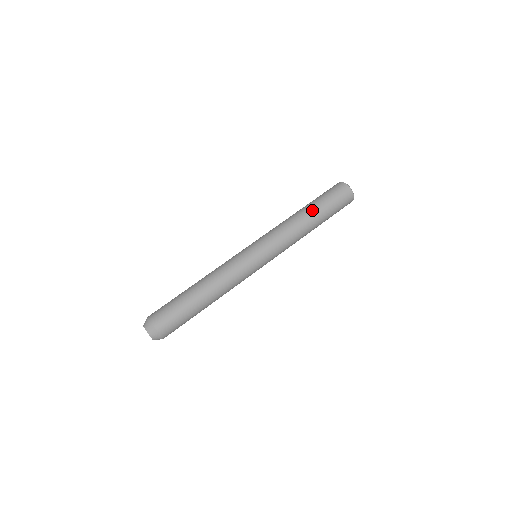
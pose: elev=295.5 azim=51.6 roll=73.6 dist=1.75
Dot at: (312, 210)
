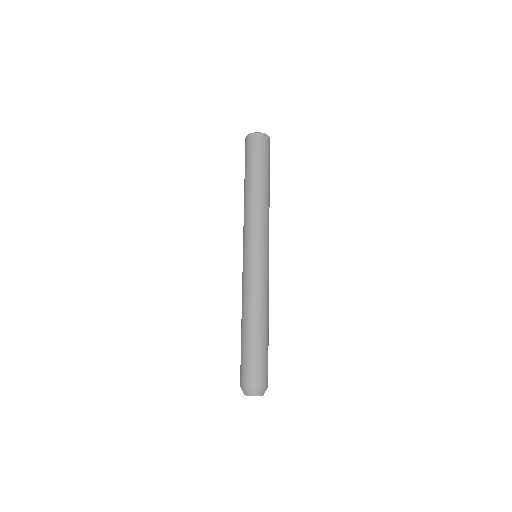
Dot at: (254, 179)
